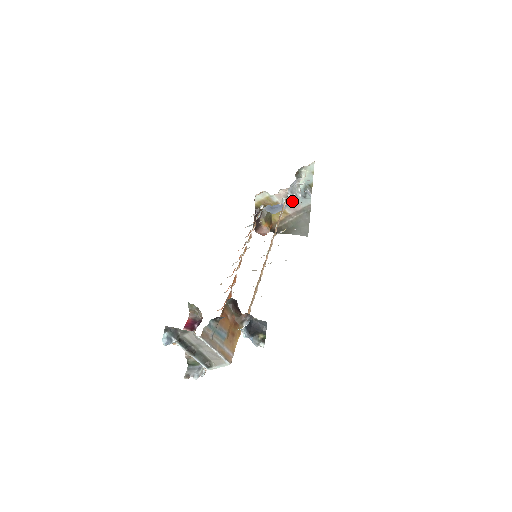
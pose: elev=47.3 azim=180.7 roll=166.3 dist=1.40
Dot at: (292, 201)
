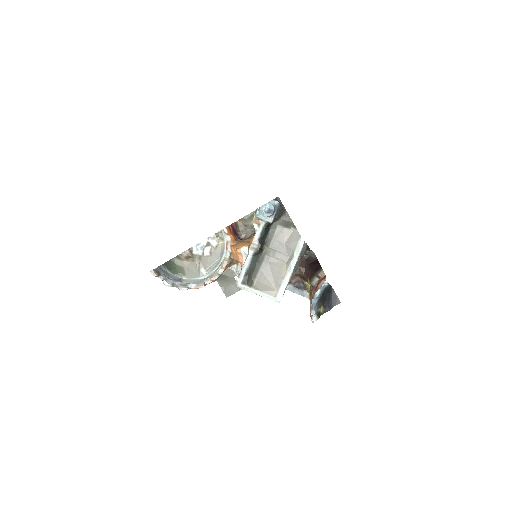
Dot at: occluded
